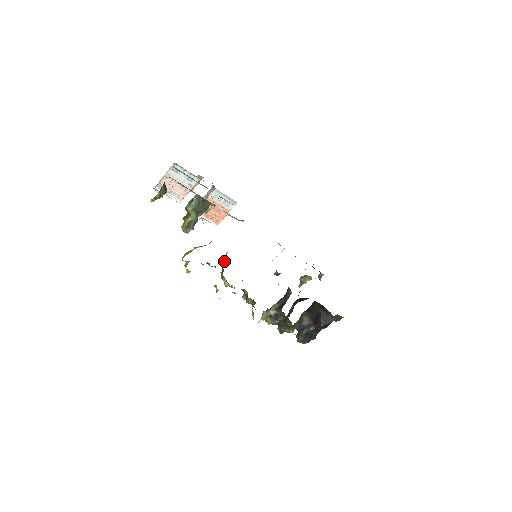
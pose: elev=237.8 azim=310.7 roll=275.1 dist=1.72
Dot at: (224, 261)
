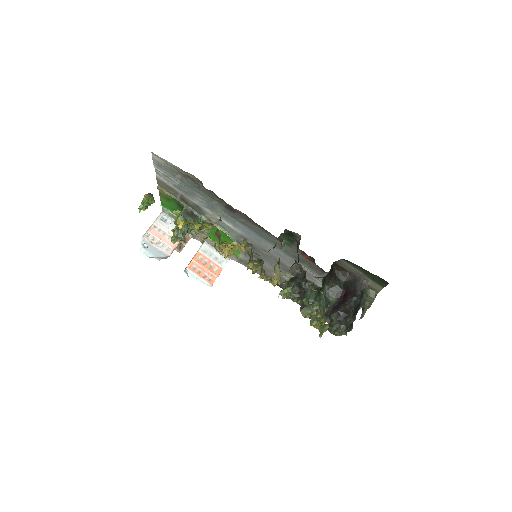
Dot at: occluded
